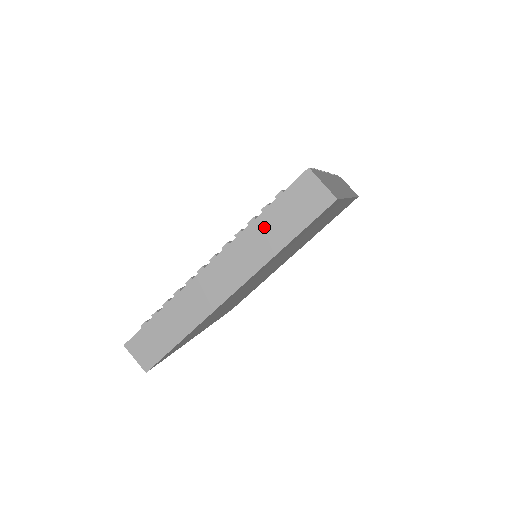
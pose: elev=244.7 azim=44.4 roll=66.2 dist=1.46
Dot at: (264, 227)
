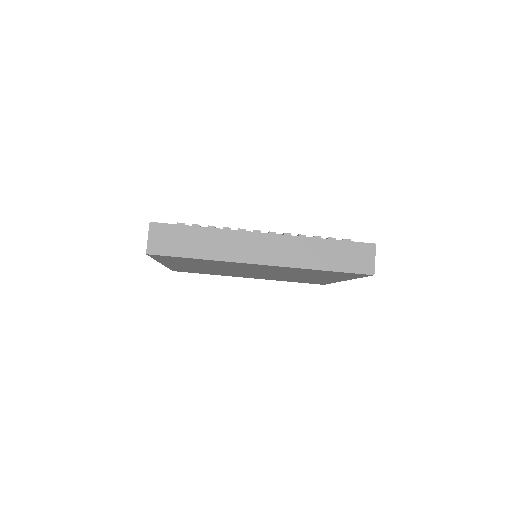
Dot at: (321, 248)
